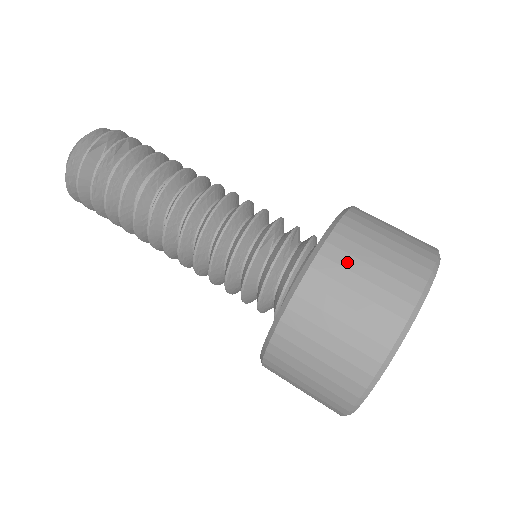
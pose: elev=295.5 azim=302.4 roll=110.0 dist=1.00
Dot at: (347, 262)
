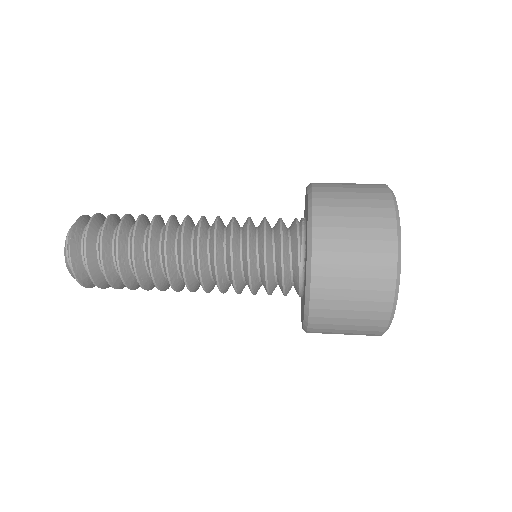
Dot at: occluded
